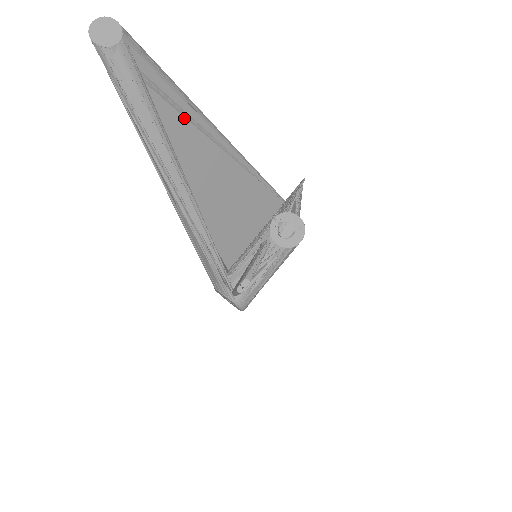
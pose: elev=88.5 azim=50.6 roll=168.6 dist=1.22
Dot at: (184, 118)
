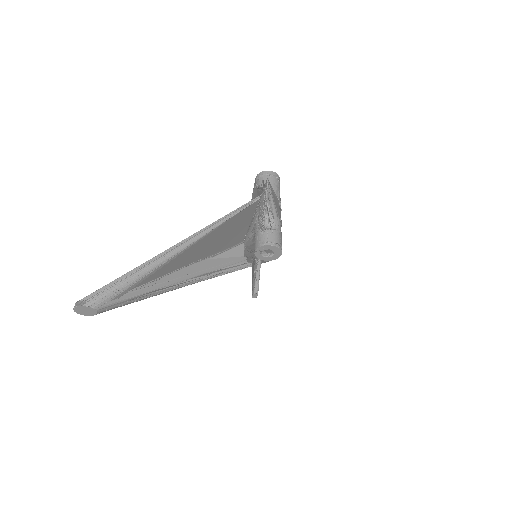
Dot at: (157, 269)
